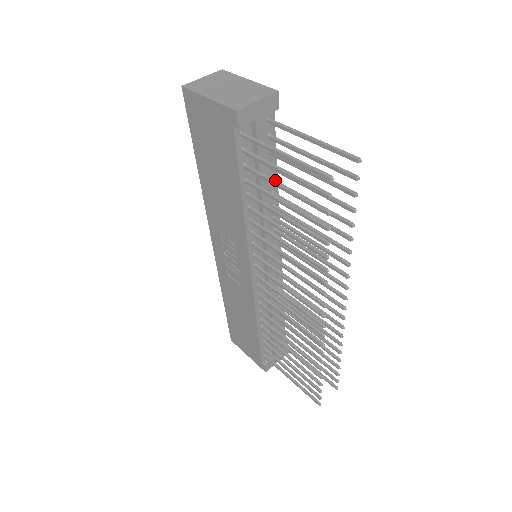
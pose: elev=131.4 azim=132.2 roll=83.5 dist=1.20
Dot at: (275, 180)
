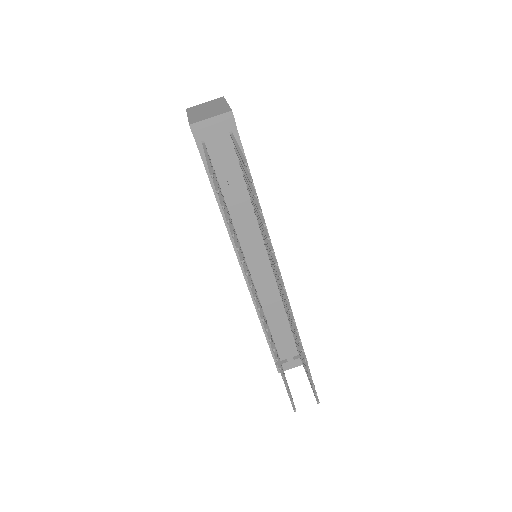
Dot at: (217, 181)
